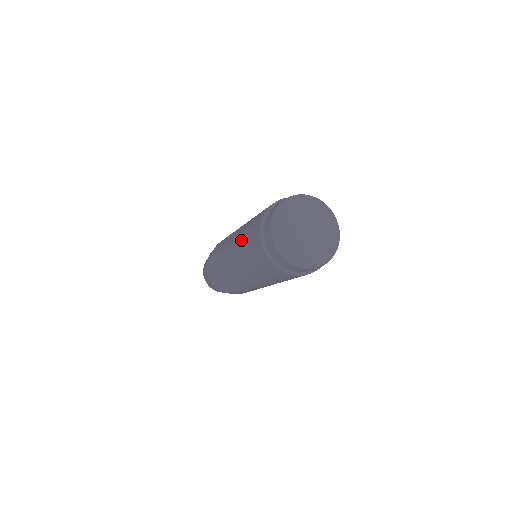
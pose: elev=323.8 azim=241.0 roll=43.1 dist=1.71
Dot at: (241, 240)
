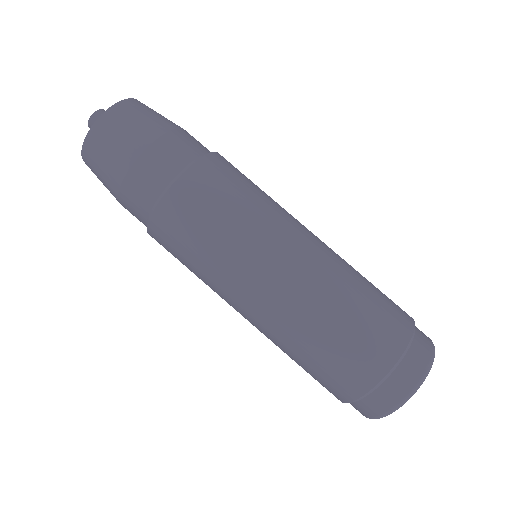
Dot at: (297, 345)
